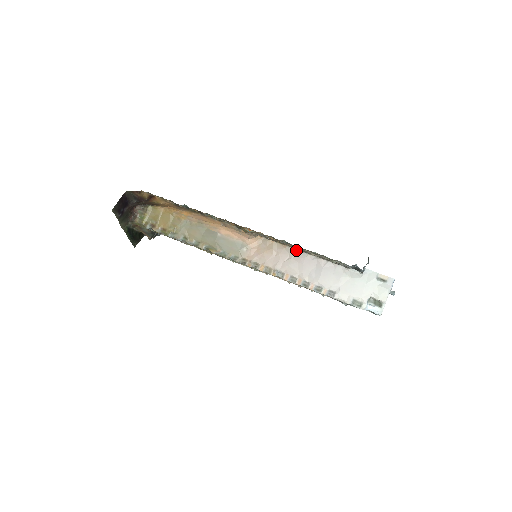
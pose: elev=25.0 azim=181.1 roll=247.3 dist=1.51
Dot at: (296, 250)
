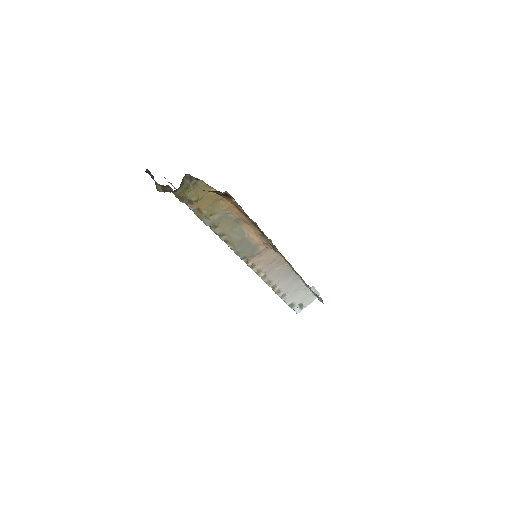
Dot at: (287, 264)
